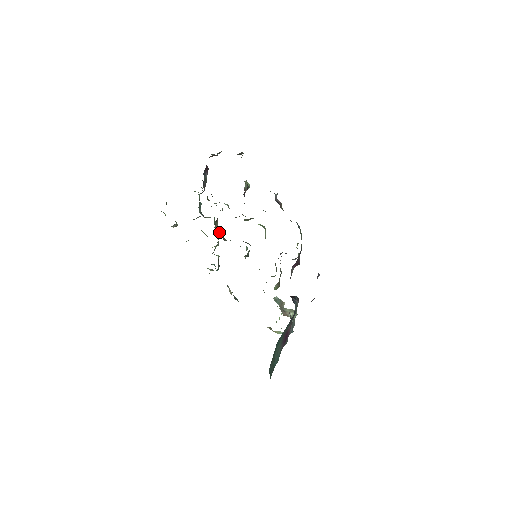
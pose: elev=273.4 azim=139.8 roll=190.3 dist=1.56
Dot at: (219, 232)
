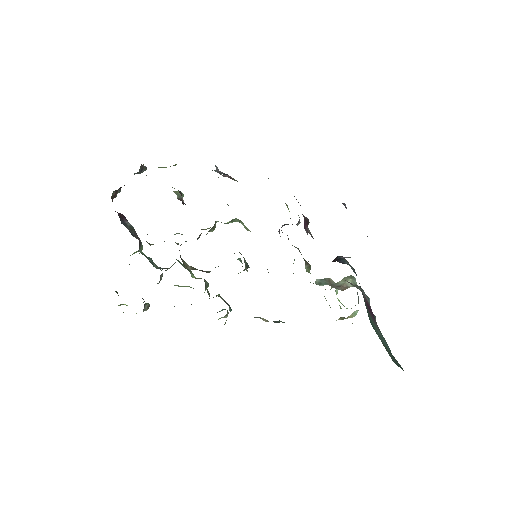
Dot at: occluded
